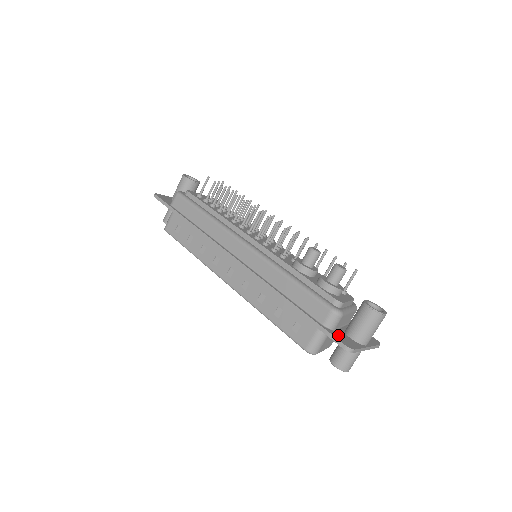
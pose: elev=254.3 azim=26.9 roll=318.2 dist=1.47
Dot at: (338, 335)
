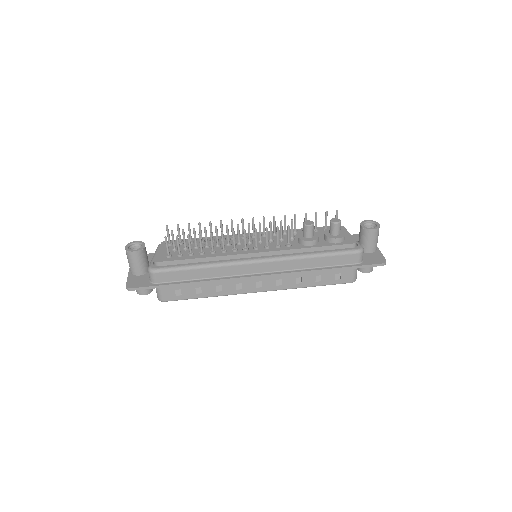
Dot at: (369, 260)
